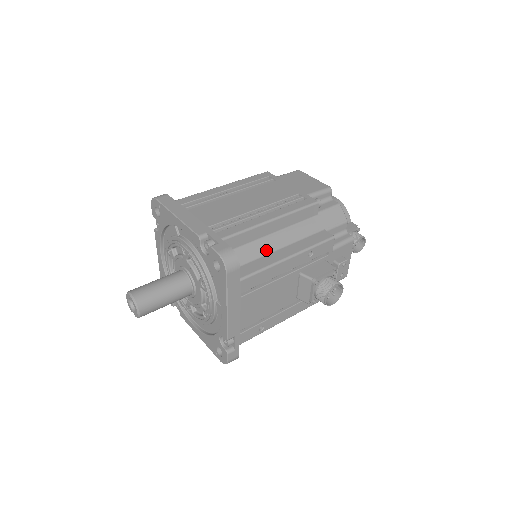
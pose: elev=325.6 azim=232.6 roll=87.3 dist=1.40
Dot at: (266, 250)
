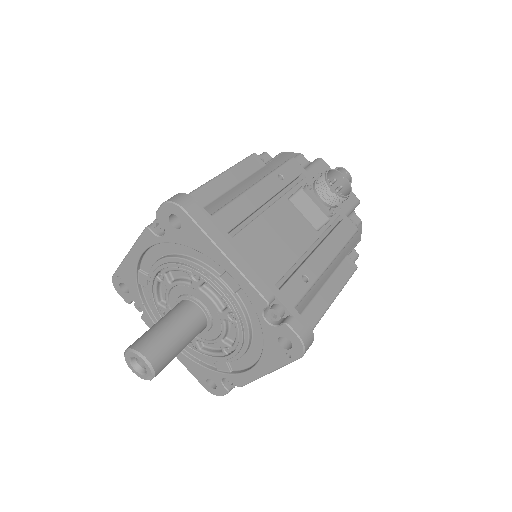
Dot at: (230, 200)
